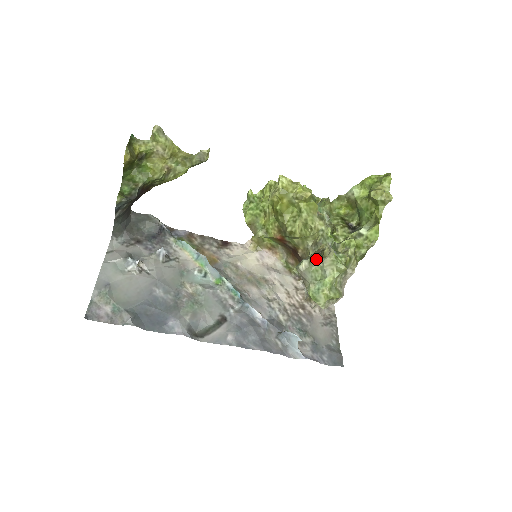
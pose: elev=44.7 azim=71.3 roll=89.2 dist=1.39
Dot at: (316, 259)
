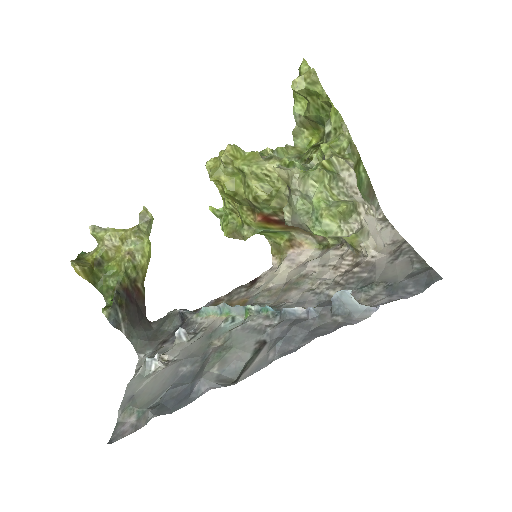
Dot at: (290, 195)
